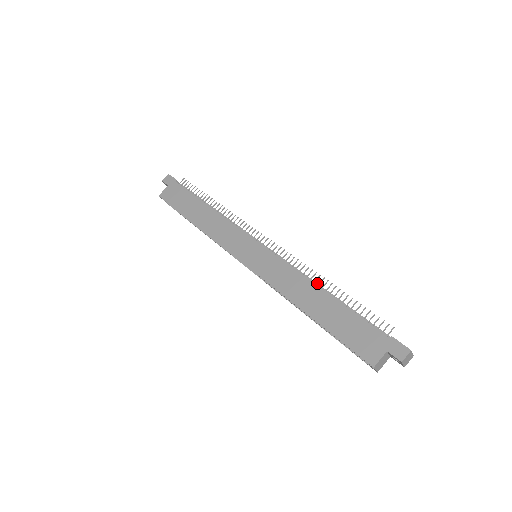
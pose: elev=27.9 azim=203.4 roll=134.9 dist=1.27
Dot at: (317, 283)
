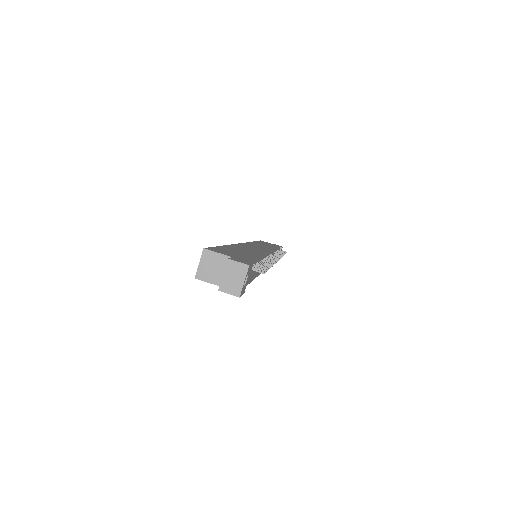
Dot at: occluded
